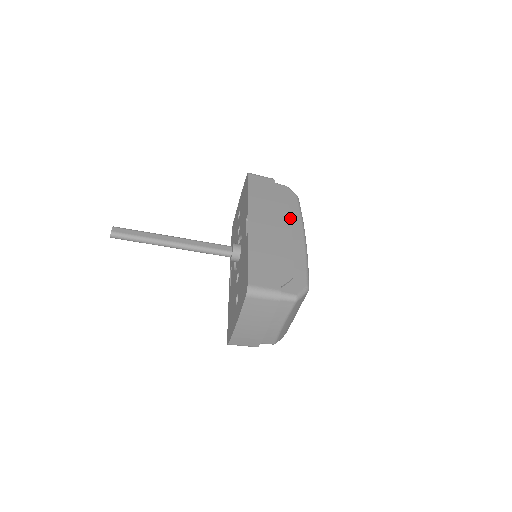
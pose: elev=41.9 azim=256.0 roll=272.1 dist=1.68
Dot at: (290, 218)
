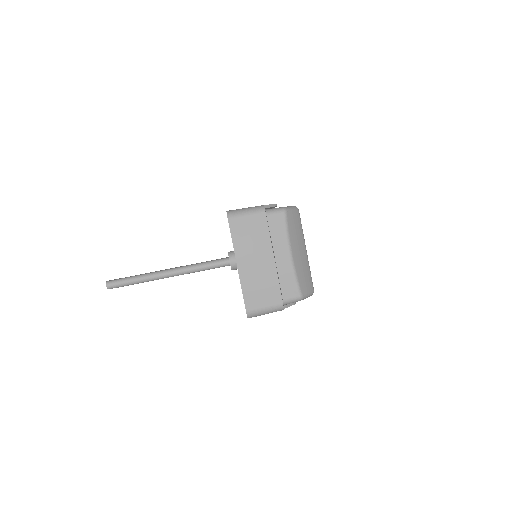
Dot at: occluded
